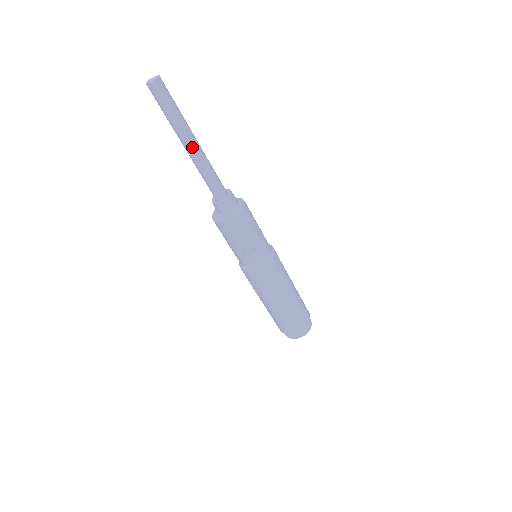
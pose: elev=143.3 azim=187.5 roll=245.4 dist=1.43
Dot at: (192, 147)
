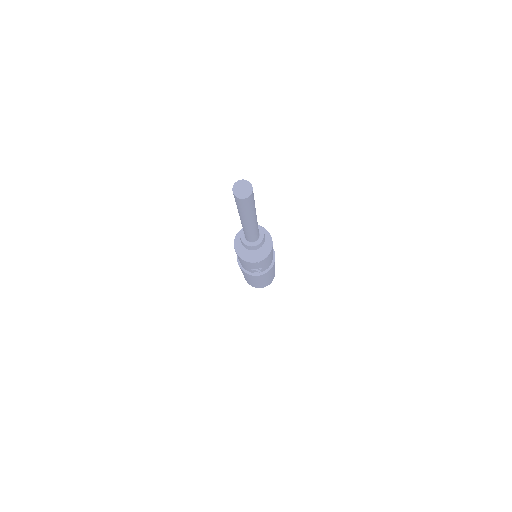
Dot at: (250, 224)
